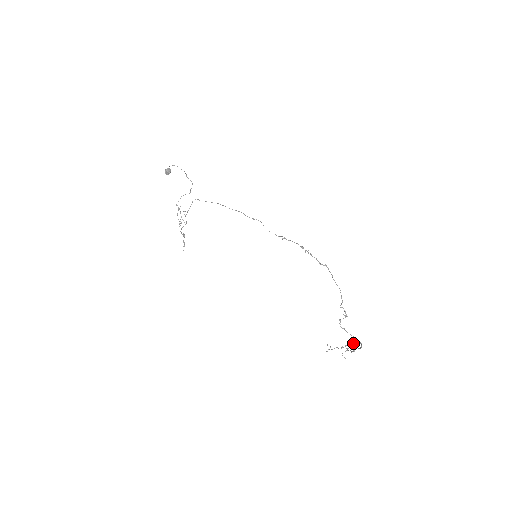
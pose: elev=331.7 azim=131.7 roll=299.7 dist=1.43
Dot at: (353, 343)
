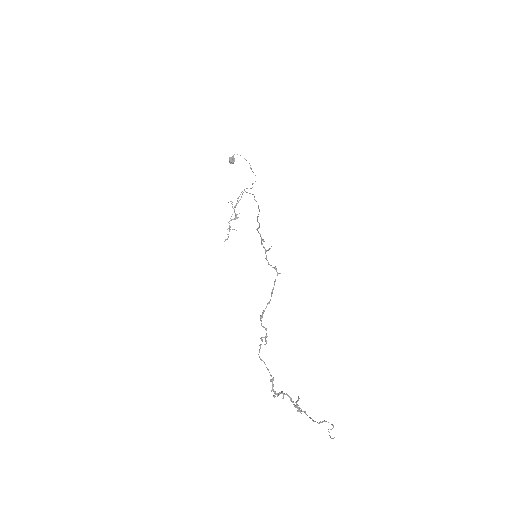
Dot at: (279, 392)
